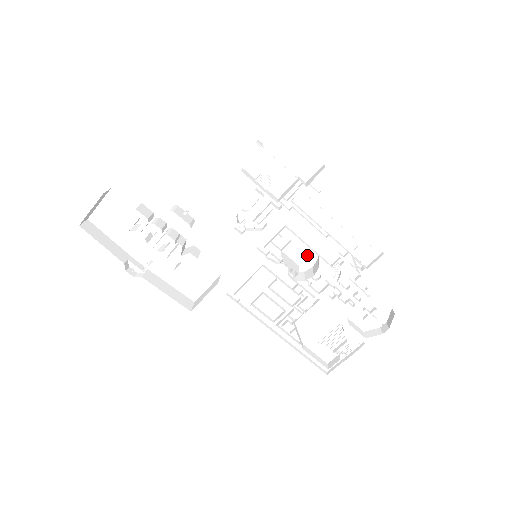
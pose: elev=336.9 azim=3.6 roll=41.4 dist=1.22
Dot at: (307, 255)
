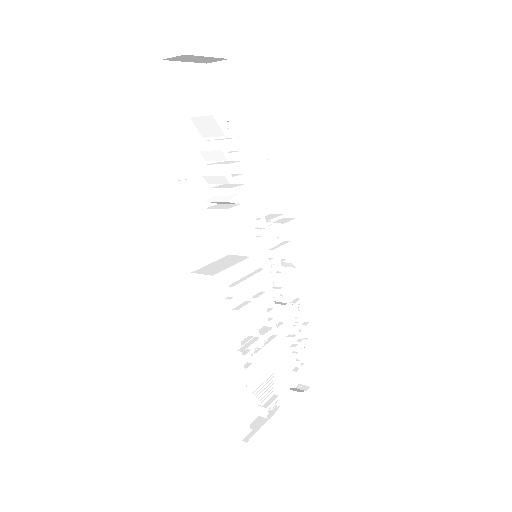
Dot at: occluded
